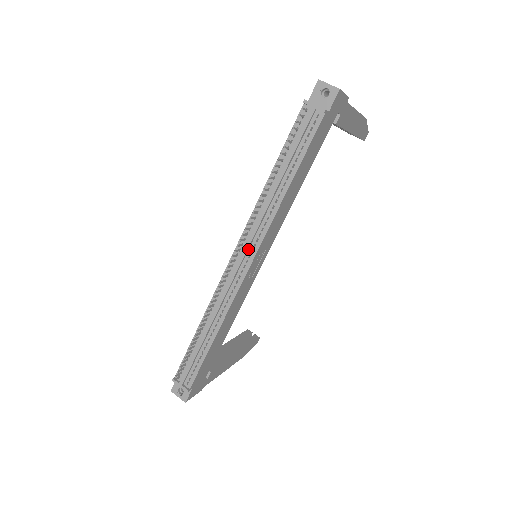
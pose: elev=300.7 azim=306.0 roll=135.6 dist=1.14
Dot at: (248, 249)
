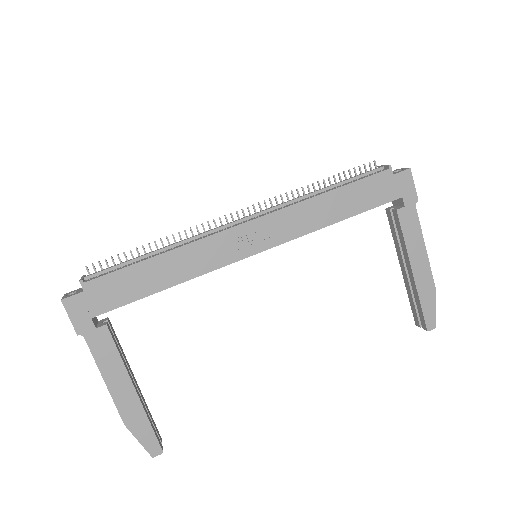
Dot at: (258, 215)
